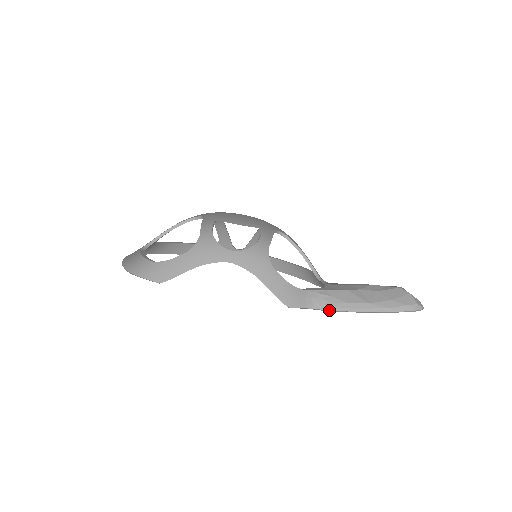
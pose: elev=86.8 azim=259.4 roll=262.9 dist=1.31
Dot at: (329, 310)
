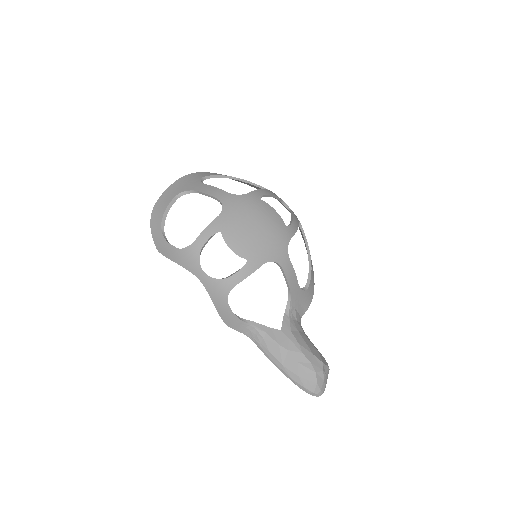
Dot at: occluded
